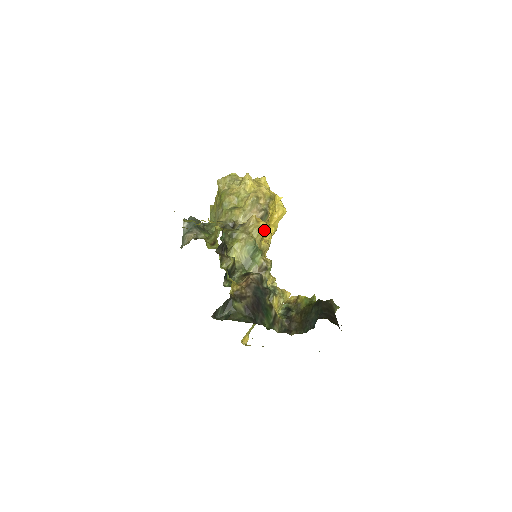
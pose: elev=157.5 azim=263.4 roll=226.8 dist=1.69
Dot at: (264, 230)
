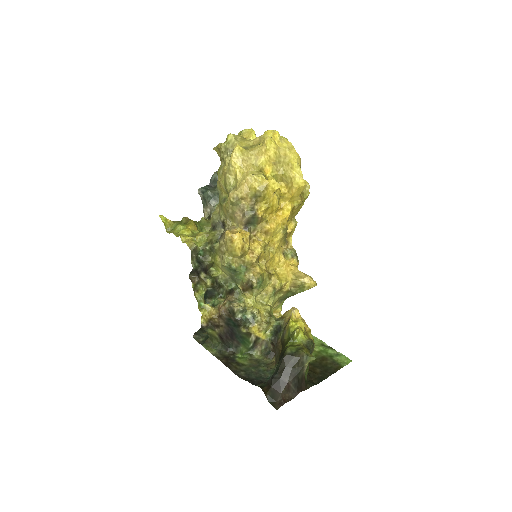
Dot at: (240, 250)
